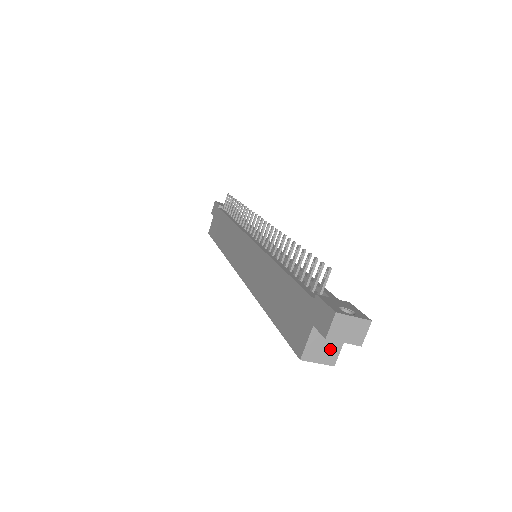
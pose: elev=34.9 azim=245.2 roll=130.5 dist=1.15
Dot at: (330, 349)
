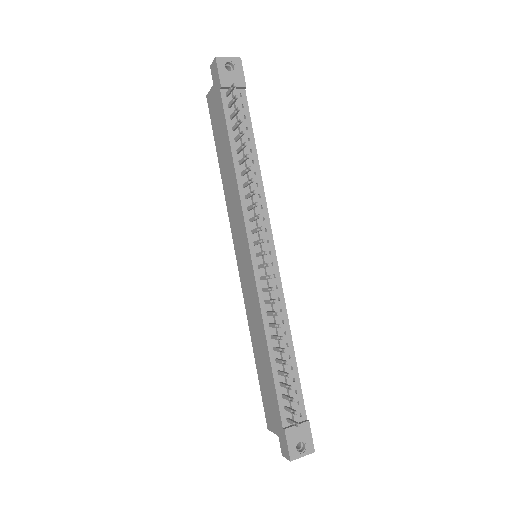
Dot at: occluded
